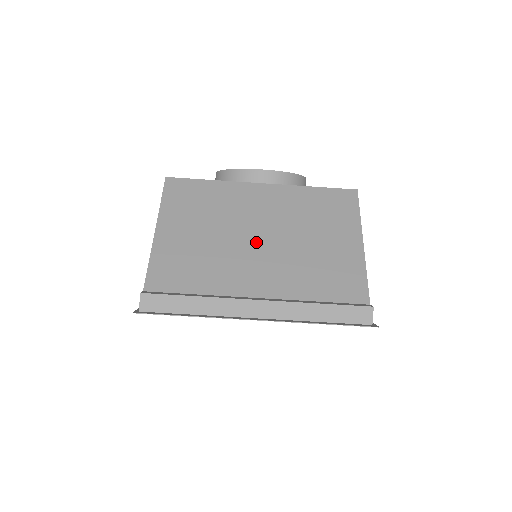
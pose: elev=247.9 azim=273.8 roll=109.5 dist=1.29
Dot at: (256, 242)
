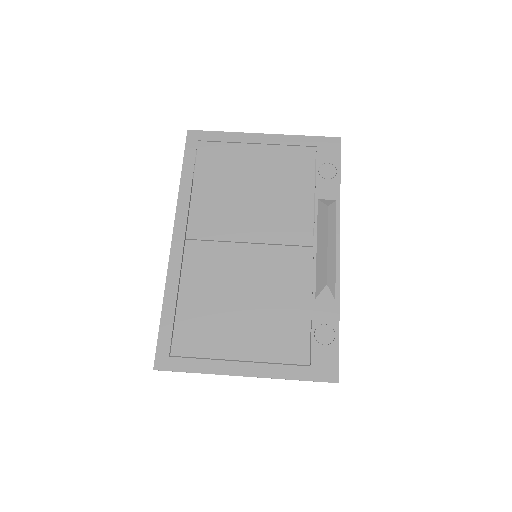
Dot at: occluded
